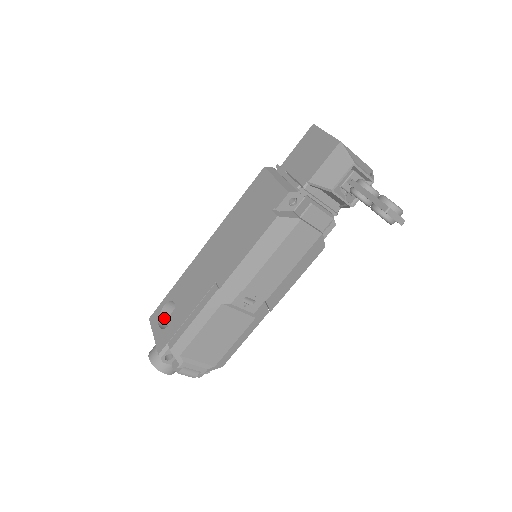
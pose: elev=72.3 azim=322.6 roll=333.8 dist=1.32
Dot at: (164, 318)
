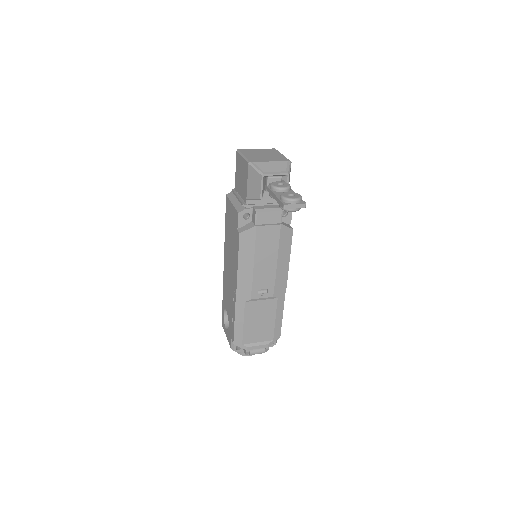
Dot at: (228, 321)
